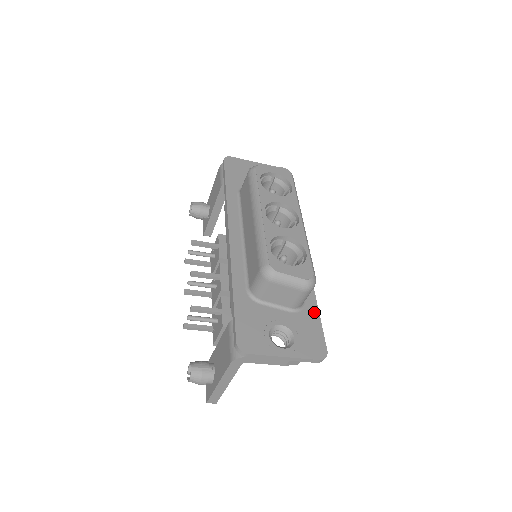
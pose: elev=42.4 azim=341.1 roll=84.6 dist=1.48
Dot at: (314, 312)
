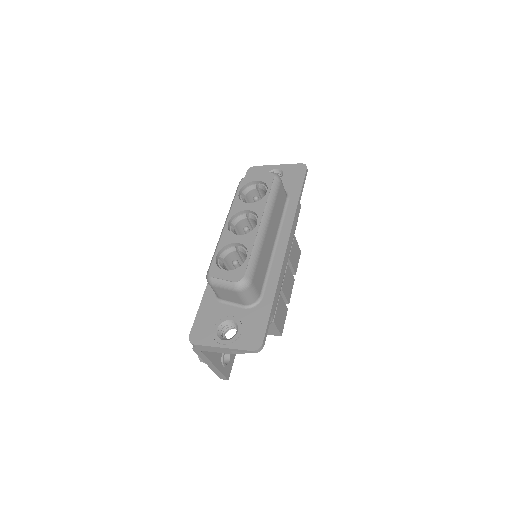
Dot at: (267, 307)
